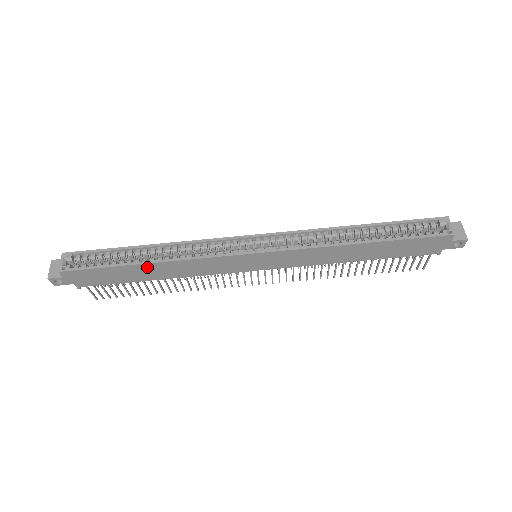
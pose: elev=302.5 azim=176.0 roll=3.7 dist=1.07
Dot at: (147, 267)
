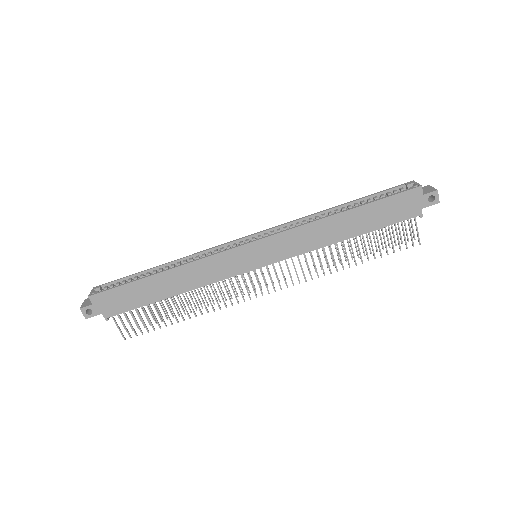
Dot at: (161, 278)
